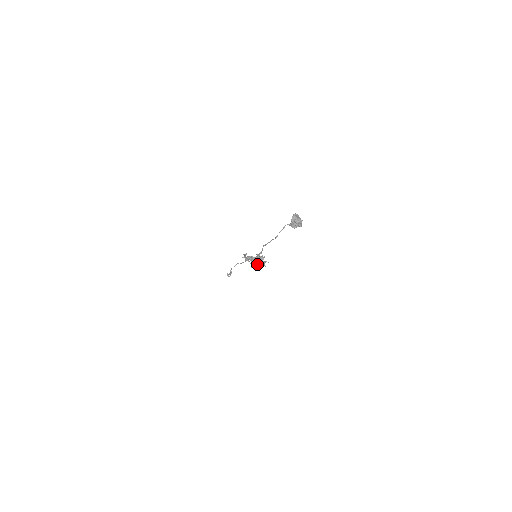
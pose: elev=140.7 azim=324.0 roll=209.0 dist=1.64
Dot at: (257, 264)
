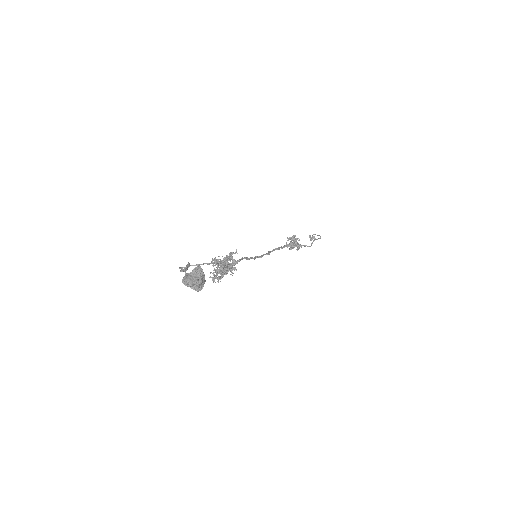
Dot at: occluded
